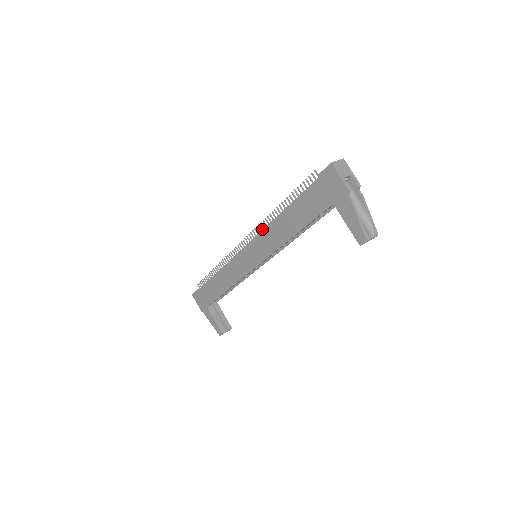
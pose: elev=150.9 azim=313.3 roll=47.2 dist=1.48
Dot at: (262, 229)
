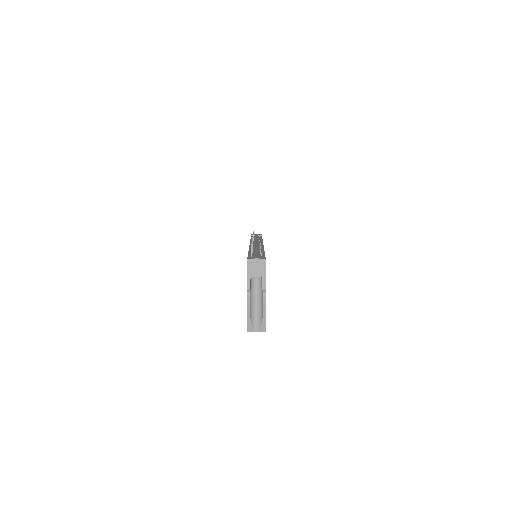
Dot at: occluded
